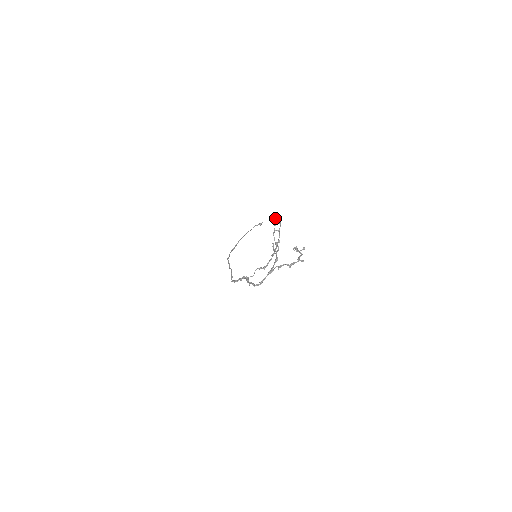
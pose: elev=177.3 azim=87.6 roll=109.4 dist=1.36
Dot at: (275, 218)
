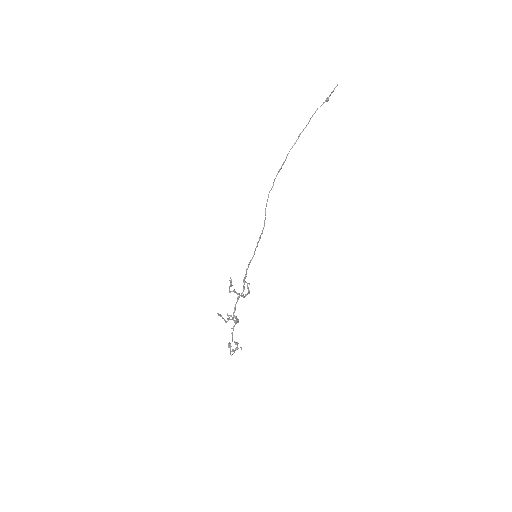
Dot at: (231, 282)
